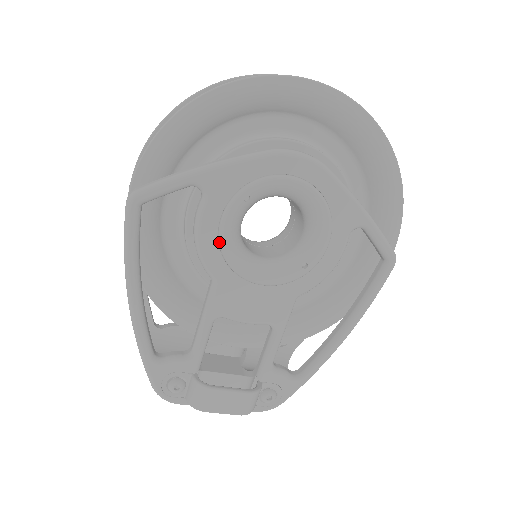
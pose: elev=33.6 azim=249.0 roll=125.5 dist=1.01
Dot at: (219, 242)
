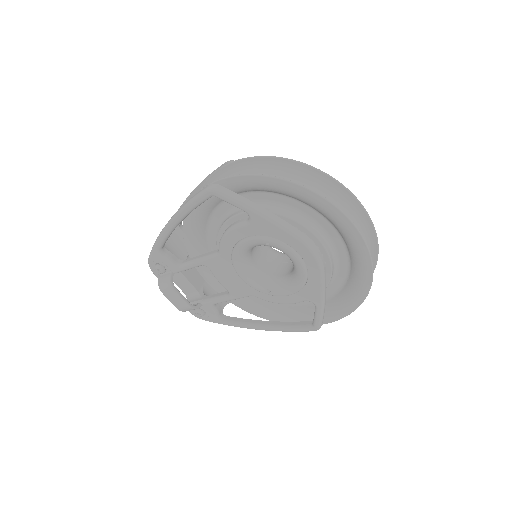
Dot at: (236, 244)
